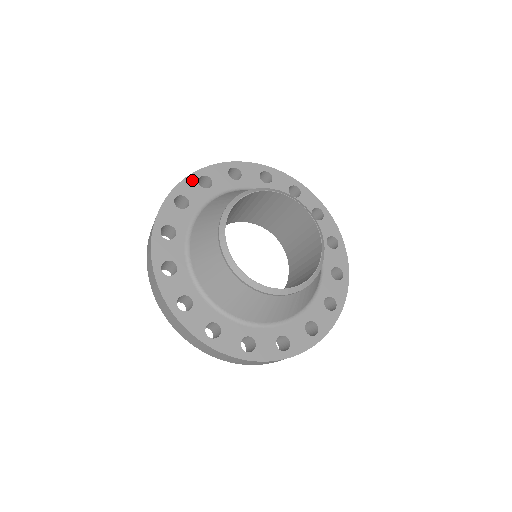
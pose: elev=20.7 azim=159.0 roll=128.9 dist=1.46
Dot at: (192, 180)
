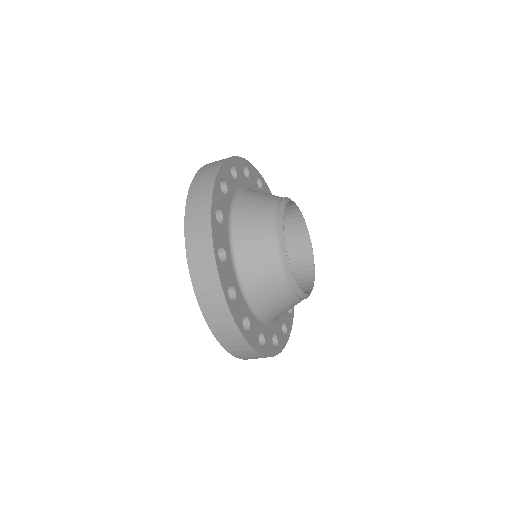
Dot at: (215, 223)
